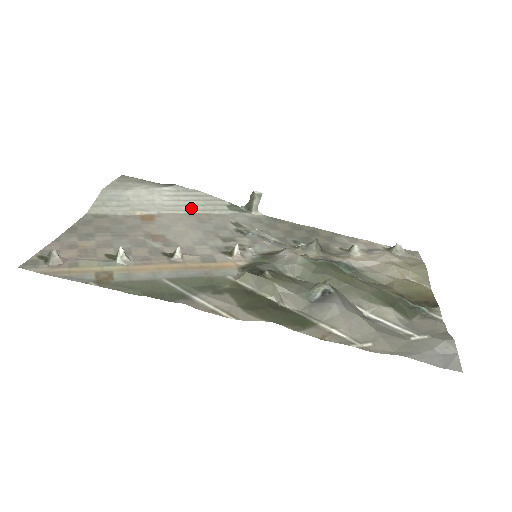
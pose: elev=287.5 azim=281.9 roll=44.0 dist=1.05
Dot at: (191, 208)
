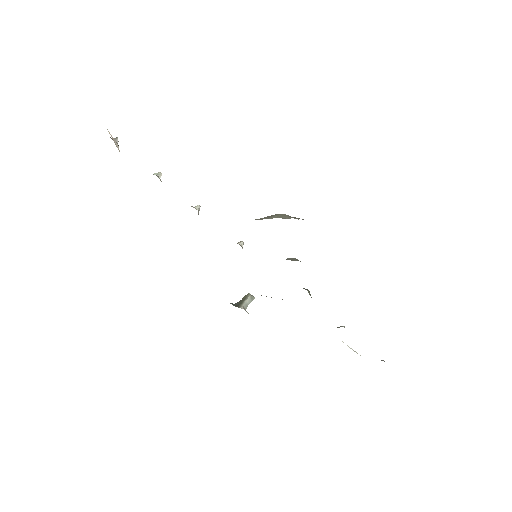
Dot at: occluded
